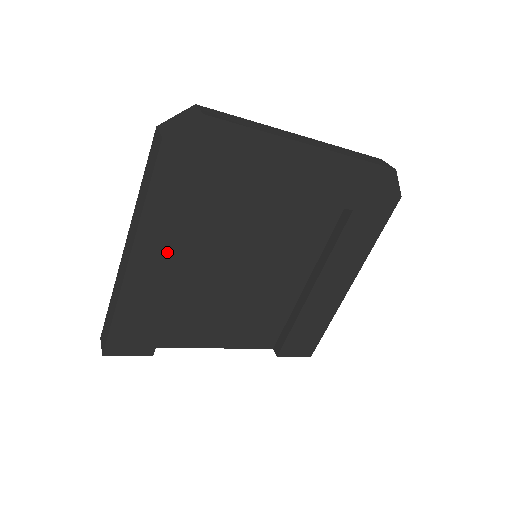
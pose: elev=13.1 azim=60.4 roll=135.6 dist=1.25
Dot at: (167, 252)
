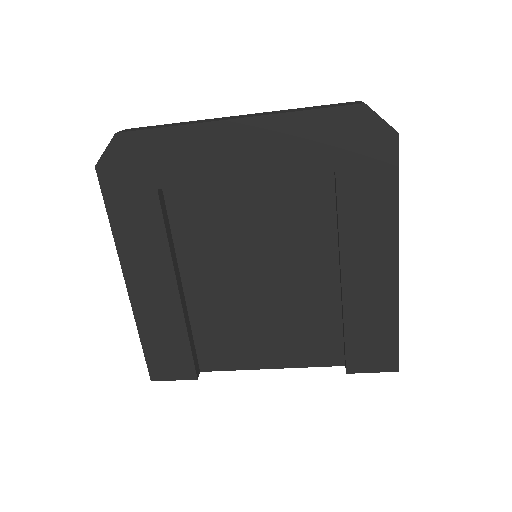
Dot at: (154, 269)
